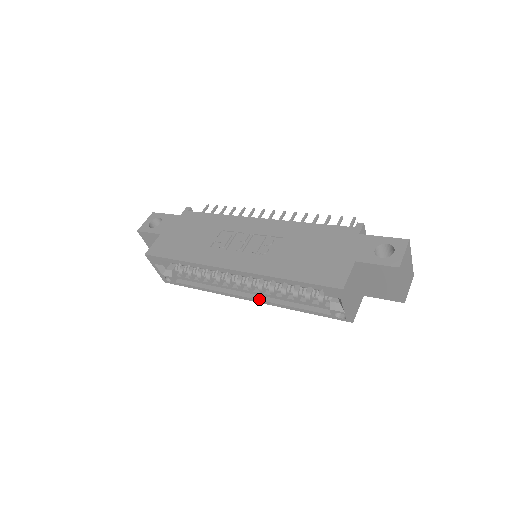
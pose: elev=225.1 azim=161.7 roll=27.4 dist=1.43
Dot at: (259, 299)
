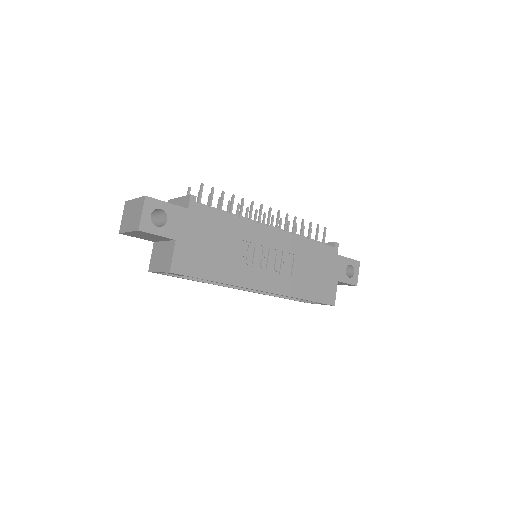
Dot at: (252, 291)
